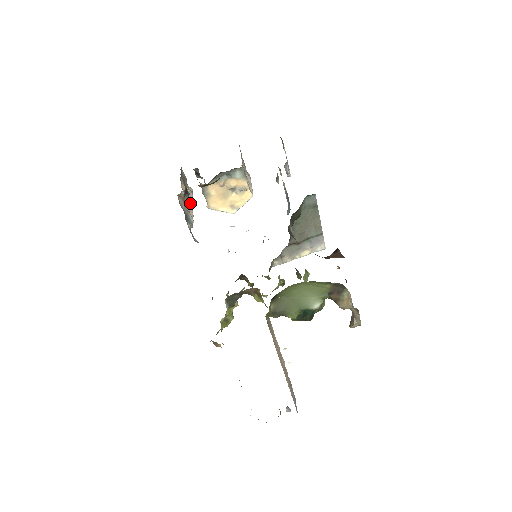
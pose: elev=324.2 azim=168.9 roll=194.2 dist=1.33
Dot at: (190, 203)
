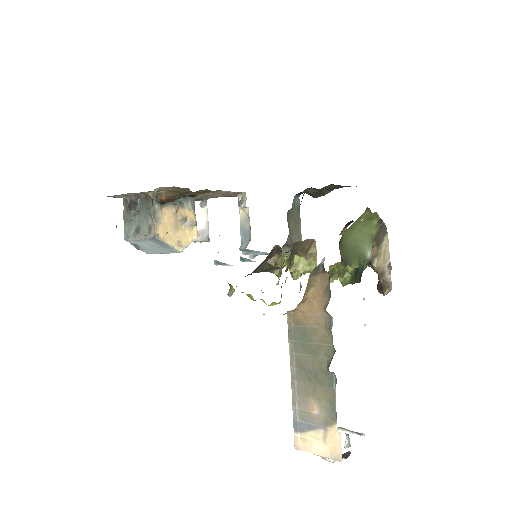
Dot at: occluded
